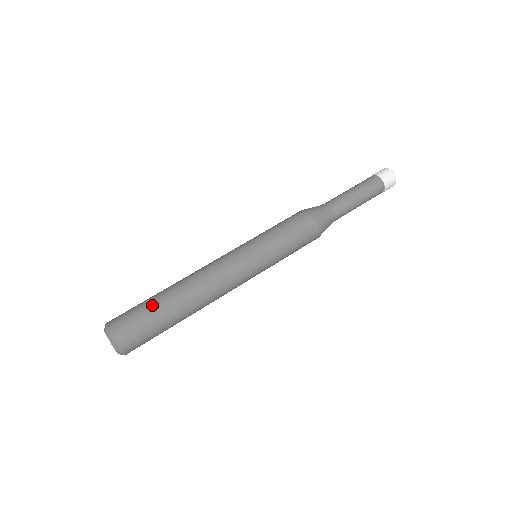
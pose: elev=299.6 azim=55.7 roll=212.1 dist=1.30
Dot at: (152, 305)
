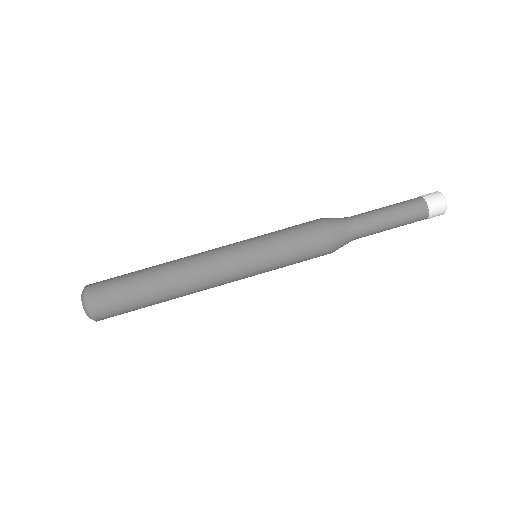
Dot at: (133, 290)
